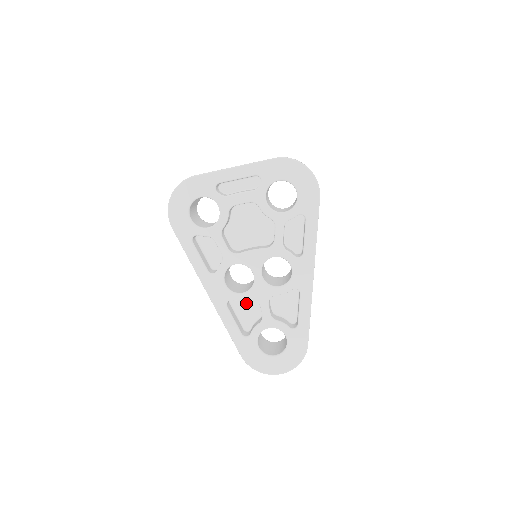
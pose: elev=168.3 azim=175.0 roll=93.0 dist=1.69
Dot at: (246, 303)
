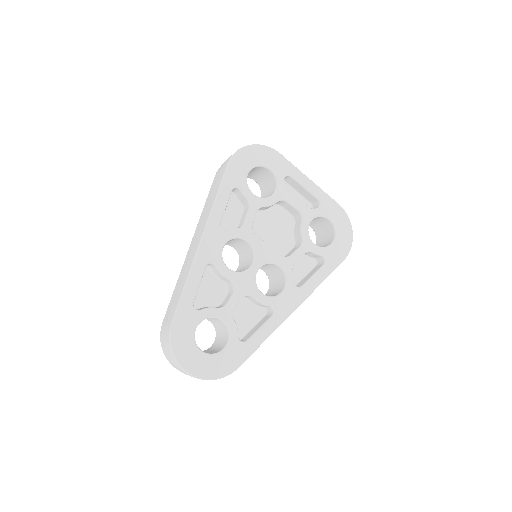
Dot at: (215, 283)
